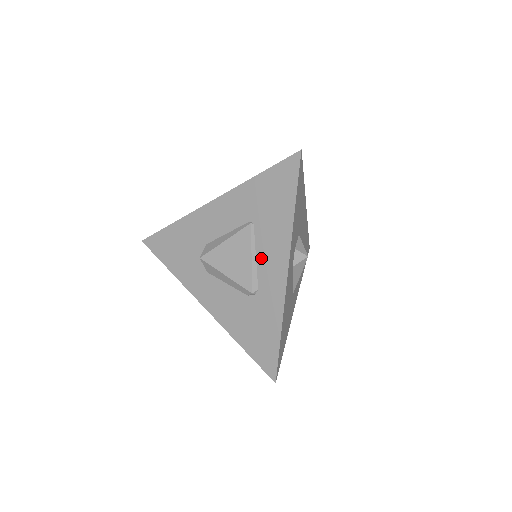
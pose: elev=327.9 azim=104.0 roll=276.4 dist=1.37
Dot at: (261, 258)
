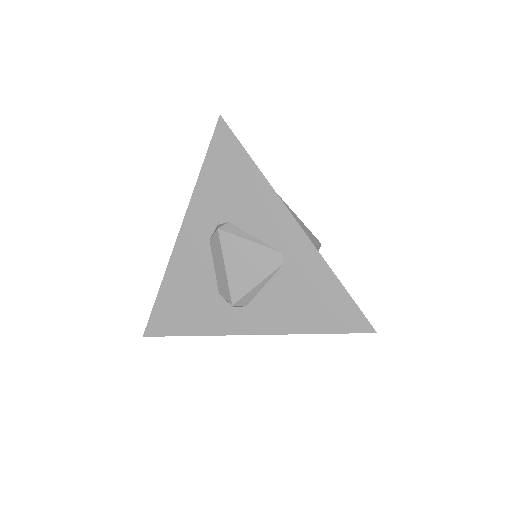
Dot at: occluded
